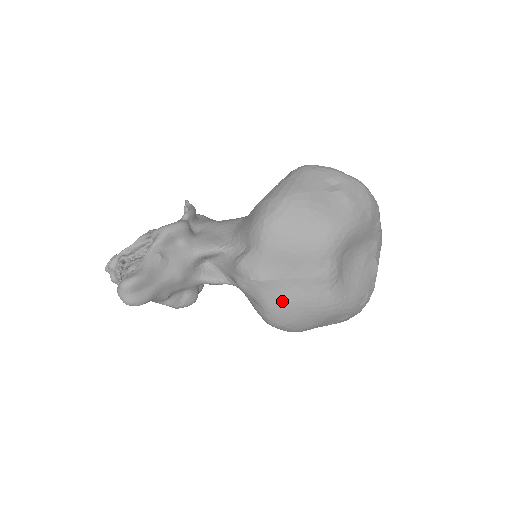
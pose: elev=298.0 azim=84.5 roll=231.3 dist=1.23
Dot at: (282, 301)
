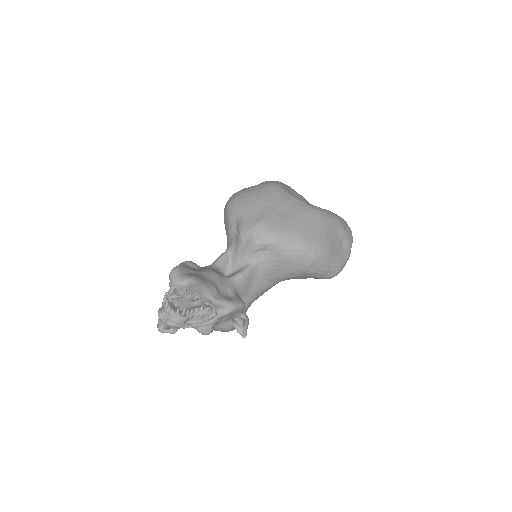
Dot at: (285, 224)
